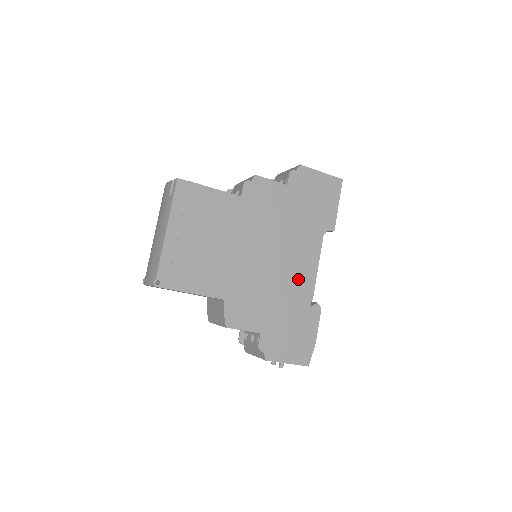
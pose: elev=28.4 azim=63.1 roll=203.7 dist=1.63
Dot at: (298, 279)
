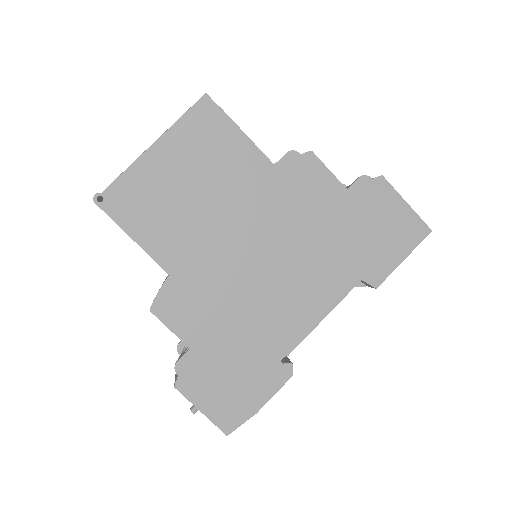
Dot at: (285, 316)
